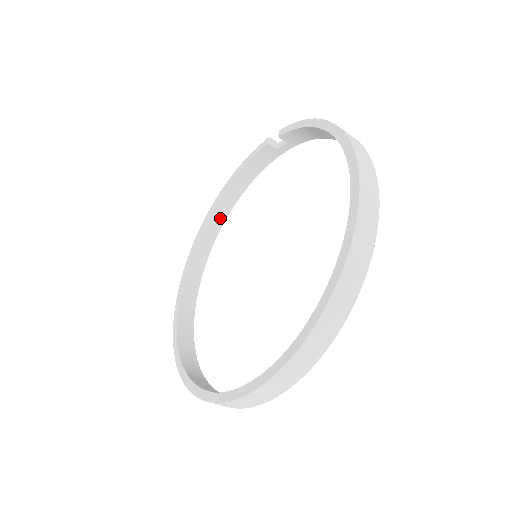
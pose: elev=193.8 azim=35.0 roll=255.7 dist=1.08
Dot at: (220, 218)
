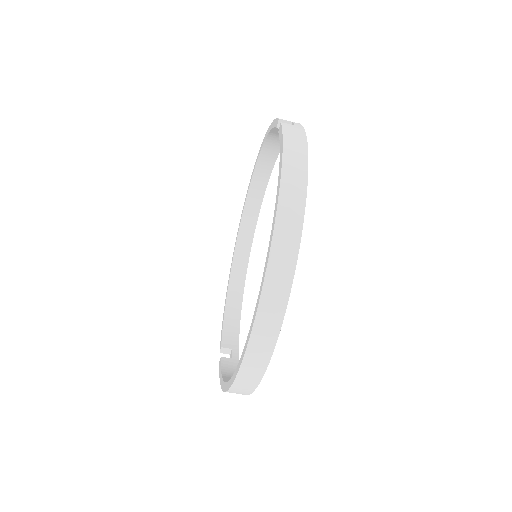
Dot at: (269, 162)
